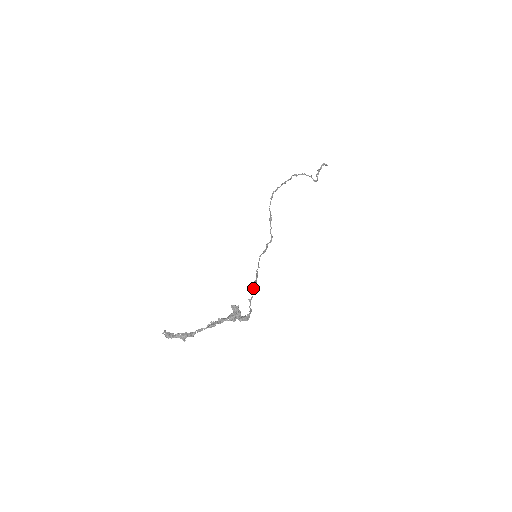
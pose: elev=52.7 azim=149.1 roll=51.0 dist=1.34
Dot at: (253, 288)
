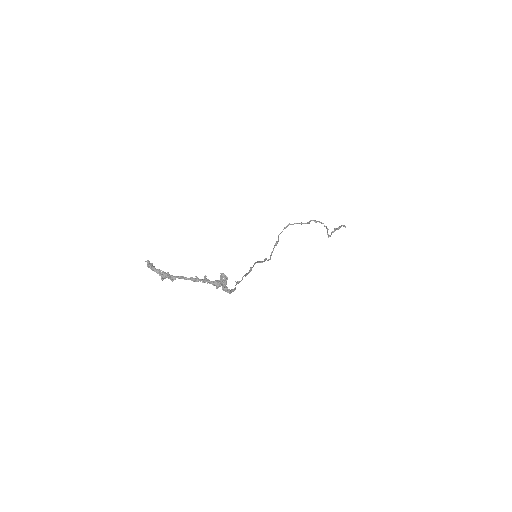
Dot at: (243, 276)
